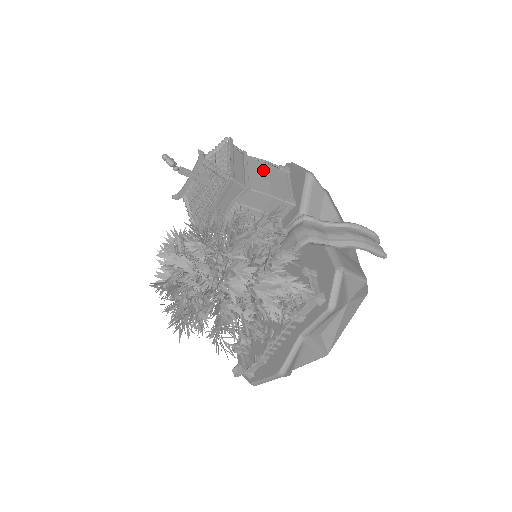
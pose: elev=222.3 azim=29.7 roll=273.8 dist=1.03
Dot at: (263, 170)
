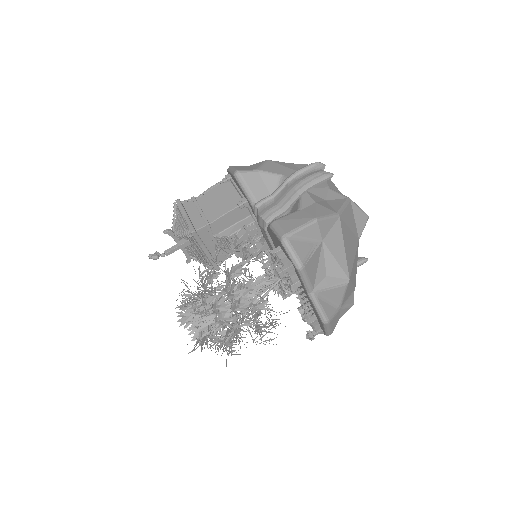
Dot at: (212, 197)
